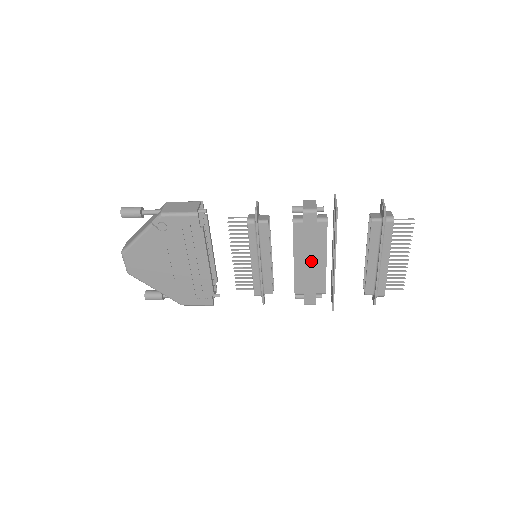
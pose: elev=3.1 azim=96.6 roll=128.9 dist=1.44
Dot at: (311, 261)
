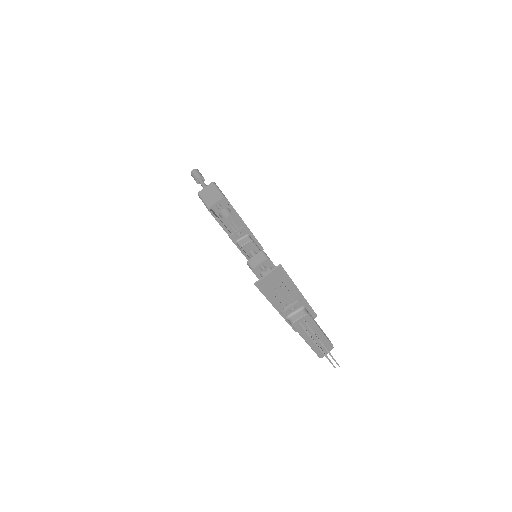
Dot at: occluded
